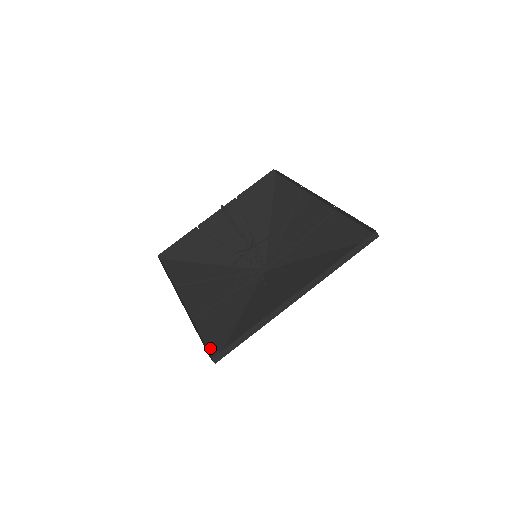
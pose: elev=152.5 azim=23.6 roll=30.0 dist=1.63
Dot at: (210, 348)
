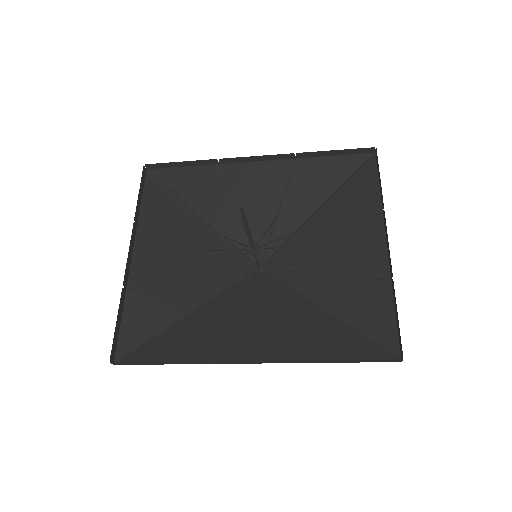
Dot at: (370, 359)
